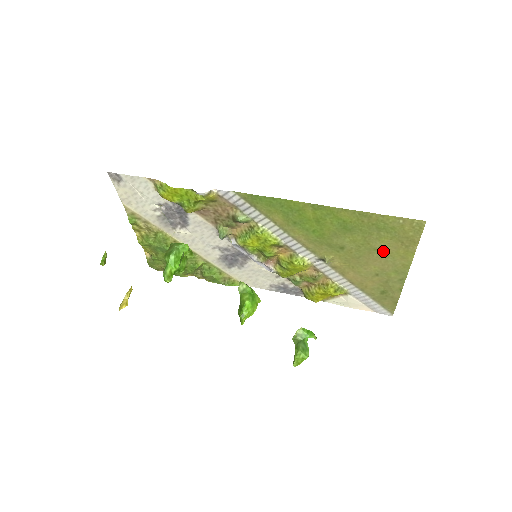
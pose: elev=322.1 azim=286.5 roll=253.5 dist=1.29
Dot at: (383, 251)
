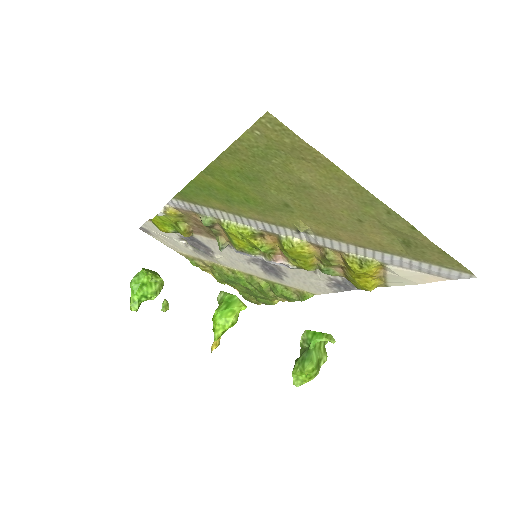
Dot at: (311, 184)
